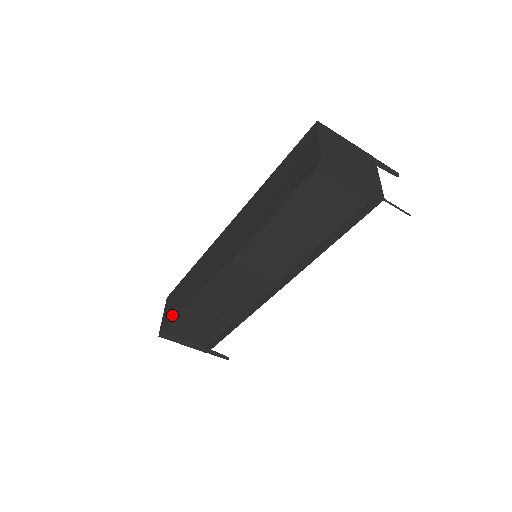
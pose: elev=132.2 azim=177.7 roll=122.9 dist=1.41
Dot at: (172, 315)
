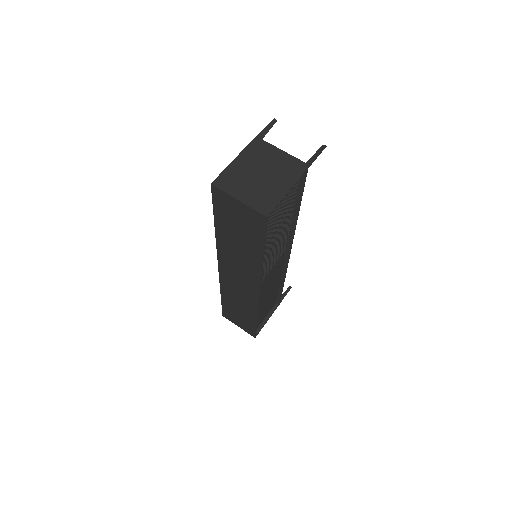
Dot at: (249, 326)
